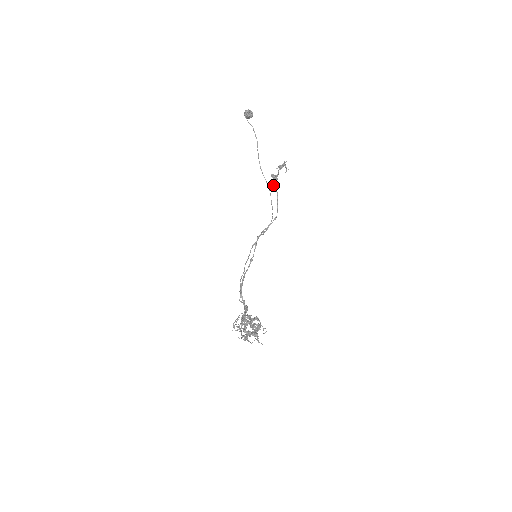
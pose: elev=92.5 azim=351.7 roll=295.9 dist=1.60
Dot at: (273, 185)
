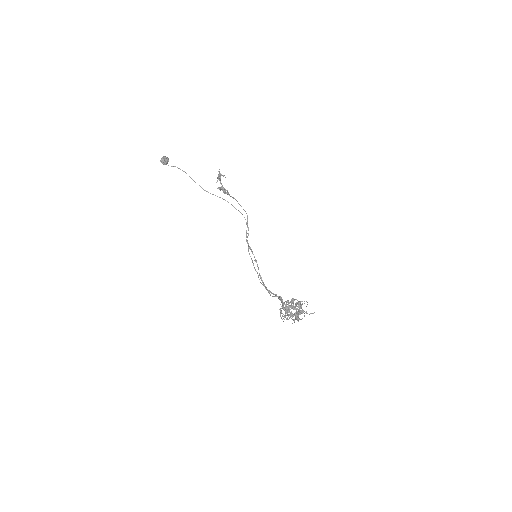
Dot at: occluded
